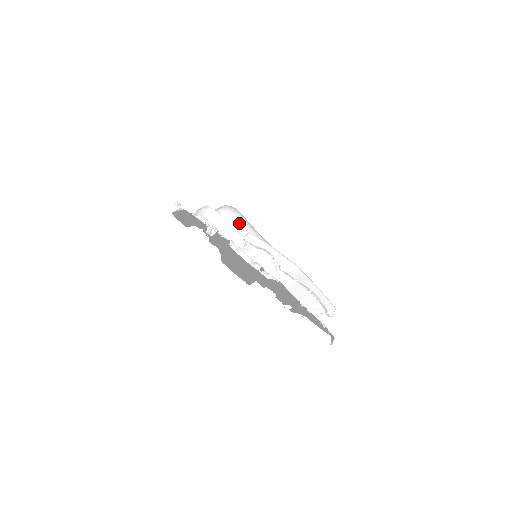
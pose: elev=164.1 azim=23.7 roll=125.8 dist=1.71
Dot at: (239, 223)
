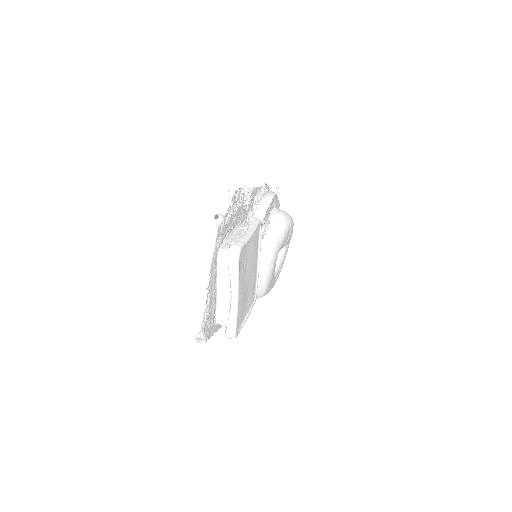
Dot at: (276, 226)
